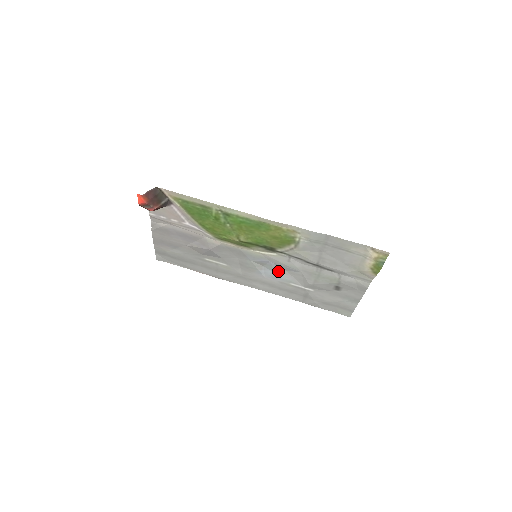
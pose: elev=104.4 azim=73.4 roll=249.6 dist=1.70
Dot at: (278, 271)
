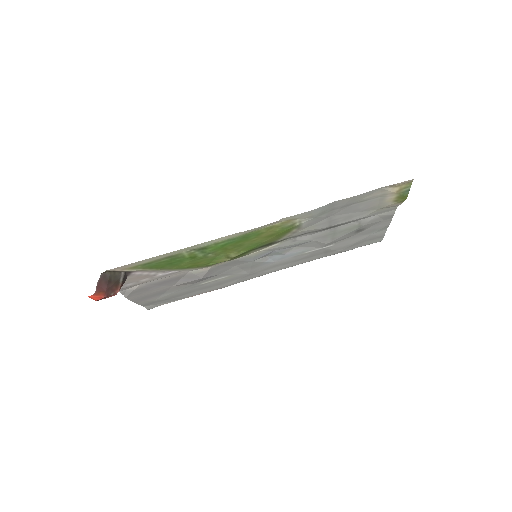
Dot at: (286, 251)
